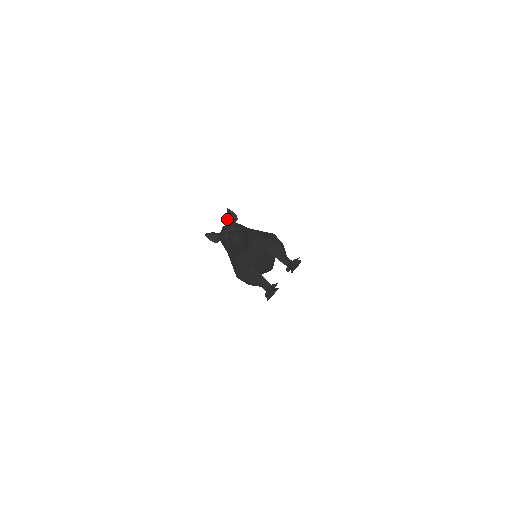
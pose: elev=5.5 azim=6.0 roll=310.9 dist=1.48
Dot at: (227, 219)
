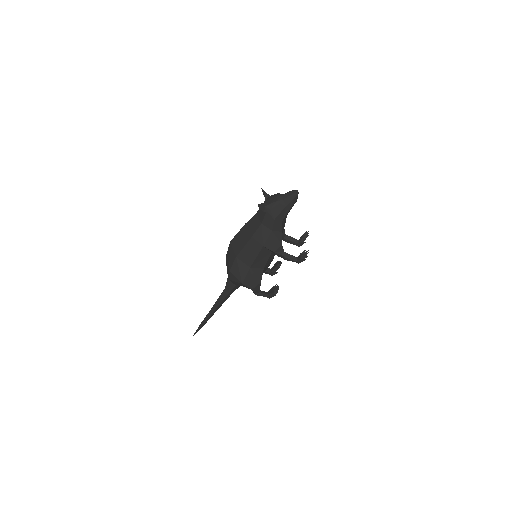
Dot at: (265, 195)
